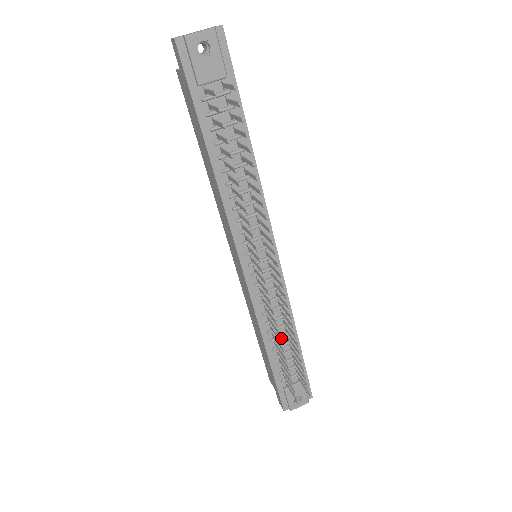
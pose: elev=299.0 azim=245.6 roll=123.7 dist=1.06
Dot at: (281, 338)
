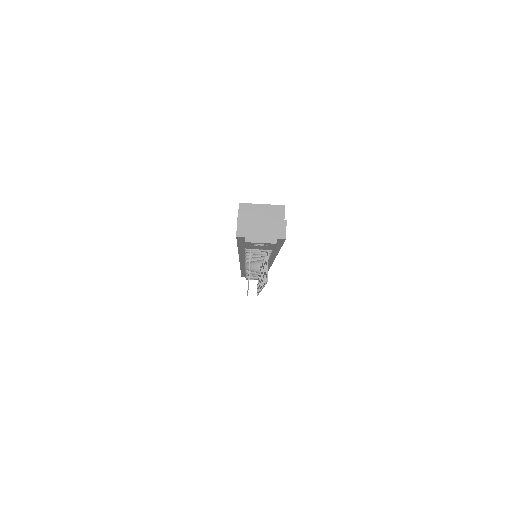
Dot at: occluded
